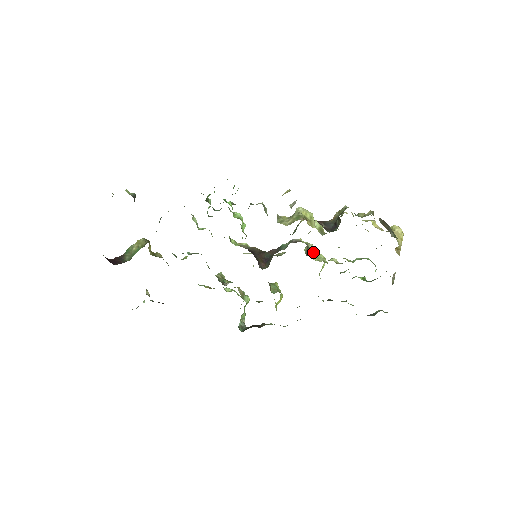
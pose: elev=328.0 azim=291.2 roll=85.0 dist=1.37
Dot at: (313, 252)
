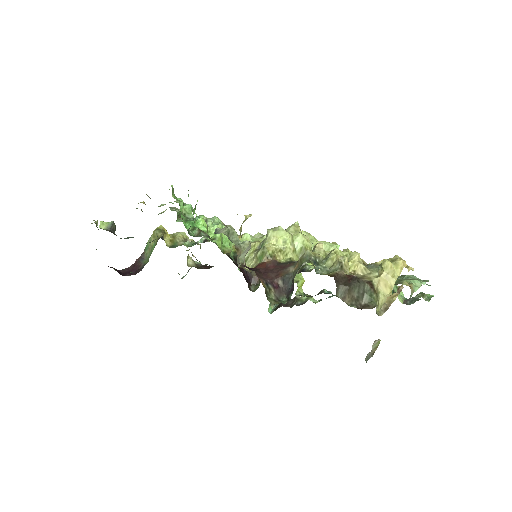
Dot at: occluded
